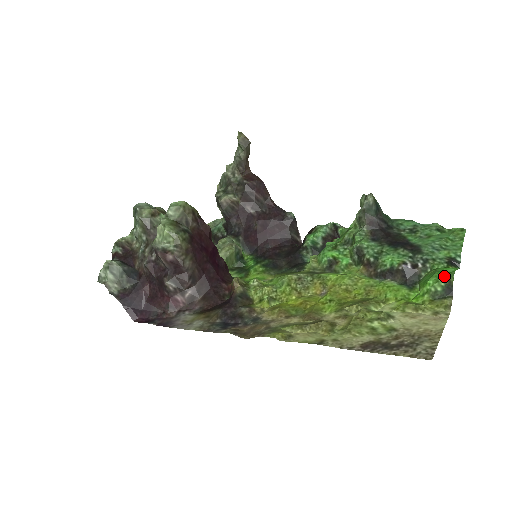
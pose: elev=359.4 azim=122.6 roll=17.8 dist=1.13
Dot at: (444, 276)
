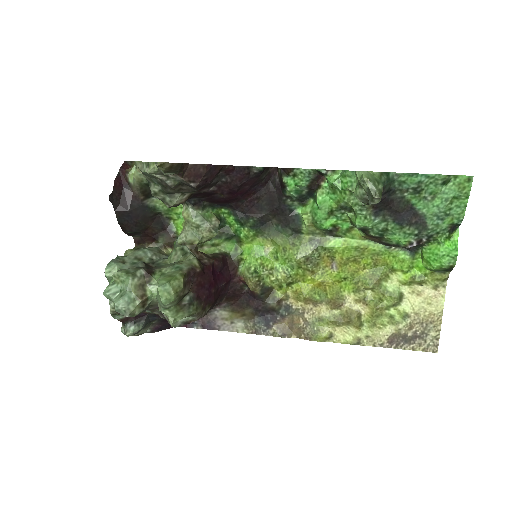
Dot at: (448, 266)
